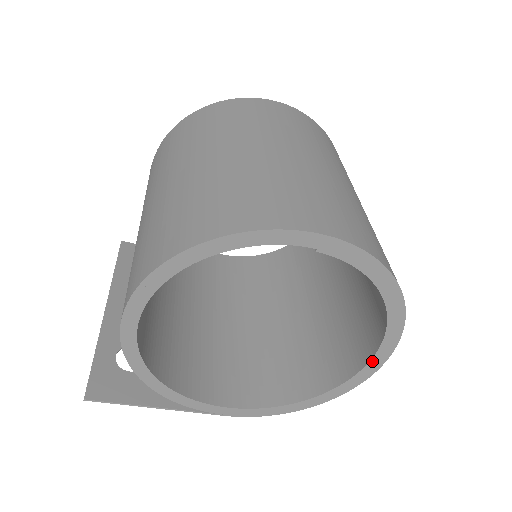
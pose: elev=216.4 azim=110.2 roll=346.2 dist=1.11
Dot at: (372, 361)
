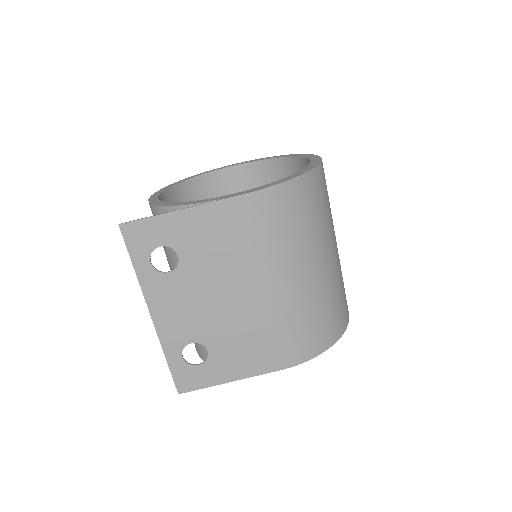
Dot at: (311, 159)
